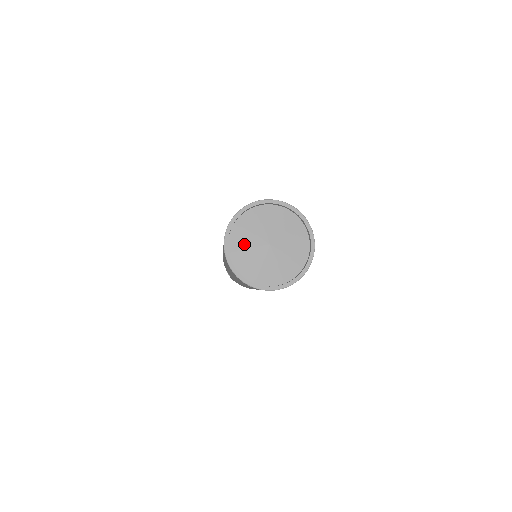
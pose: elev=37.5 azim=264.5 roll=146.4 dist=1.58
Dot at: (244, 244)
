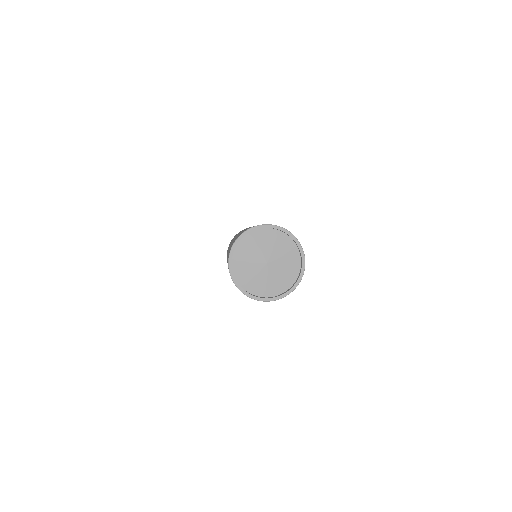
Dot at: (247, 255)
